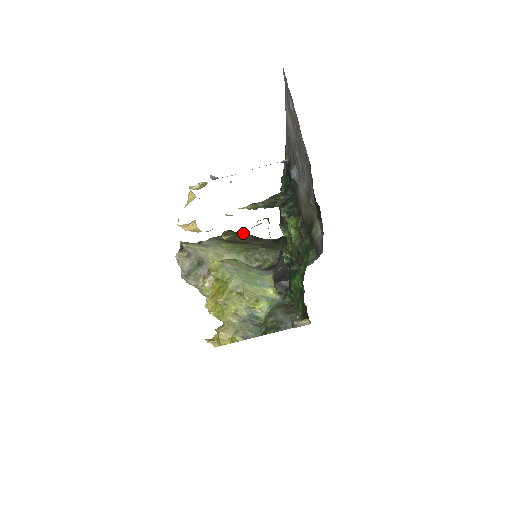
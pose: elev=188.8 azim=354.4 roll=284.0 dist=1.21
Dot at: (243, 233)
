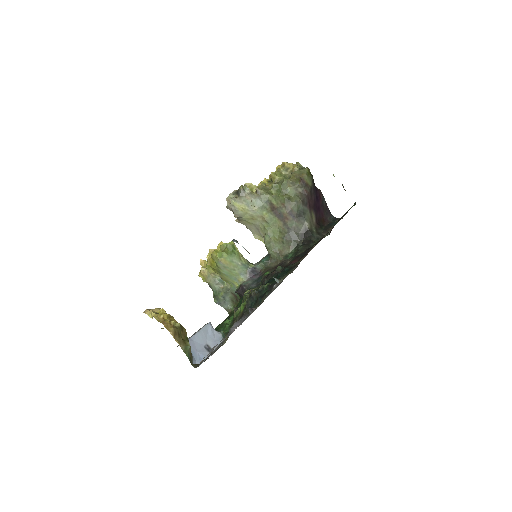
Dot at: (298, 202)
